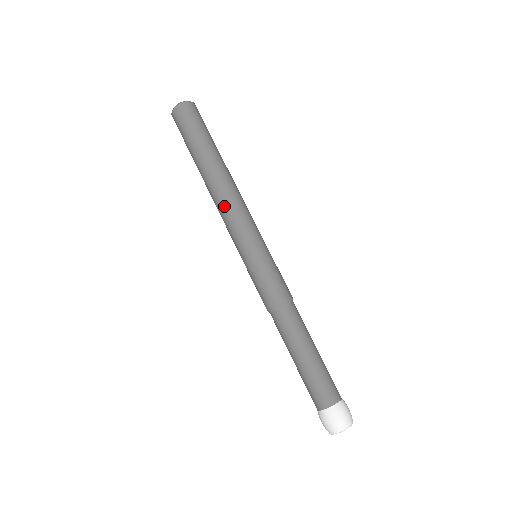
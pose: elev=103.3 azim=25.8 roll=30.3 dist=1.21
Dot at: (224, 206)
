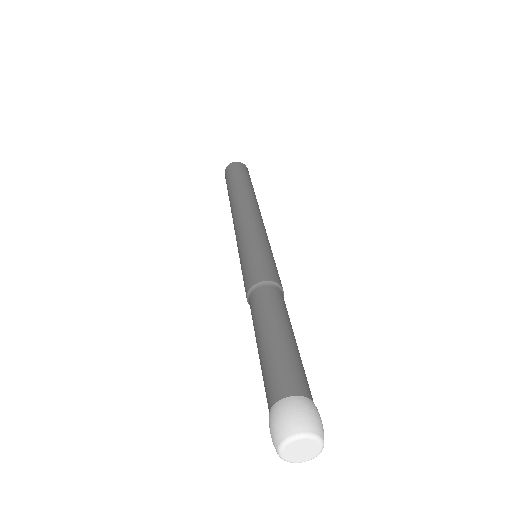
Dot at: (241, 212)
